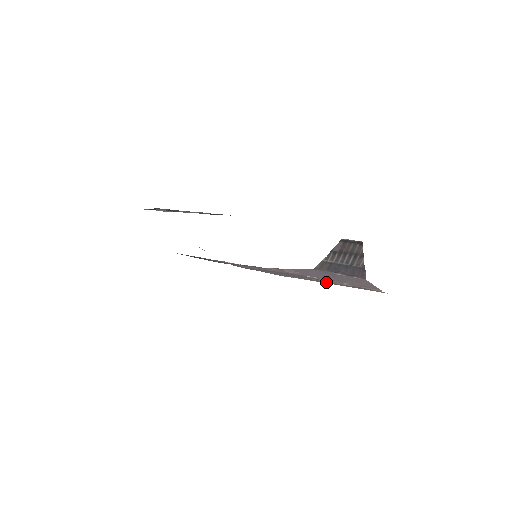
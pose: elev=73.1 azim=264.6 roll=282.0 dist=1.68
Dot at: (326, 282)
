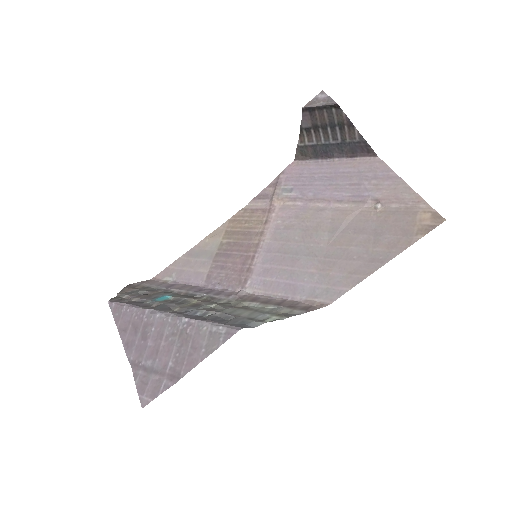
Dot at: (363, 247)
